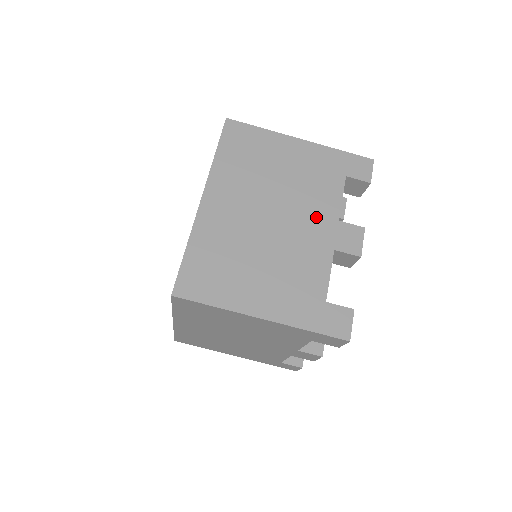
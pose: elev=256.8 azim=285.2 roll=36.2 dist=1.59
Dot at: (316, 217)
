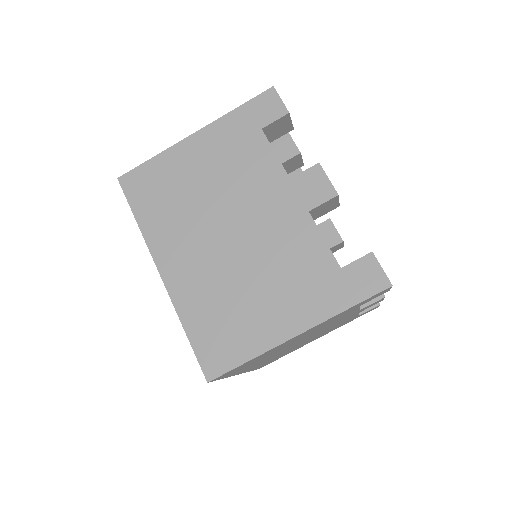
Dot at: (267, 196)
